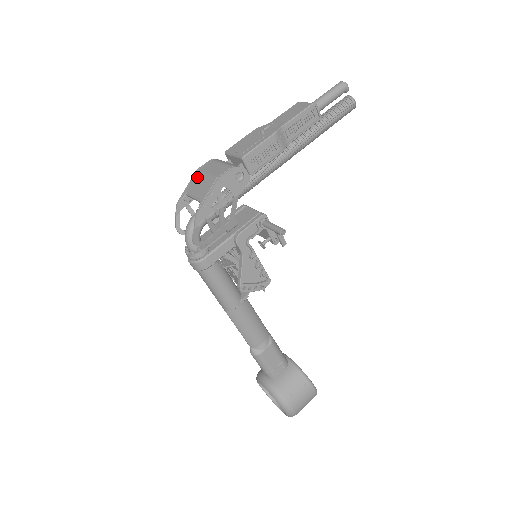
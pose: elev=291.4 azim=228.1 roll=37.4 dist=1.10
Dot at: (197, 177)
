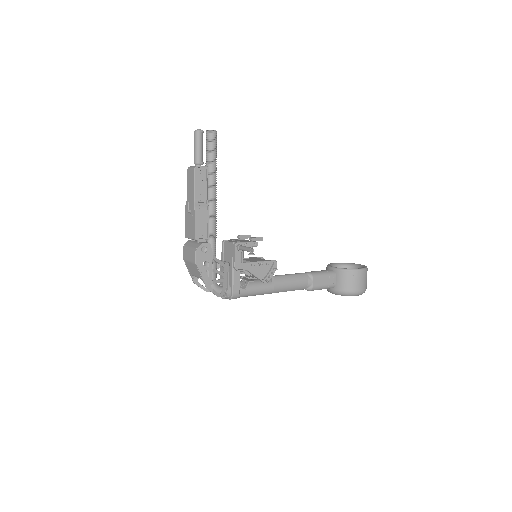
Dot at: (187, 265)
